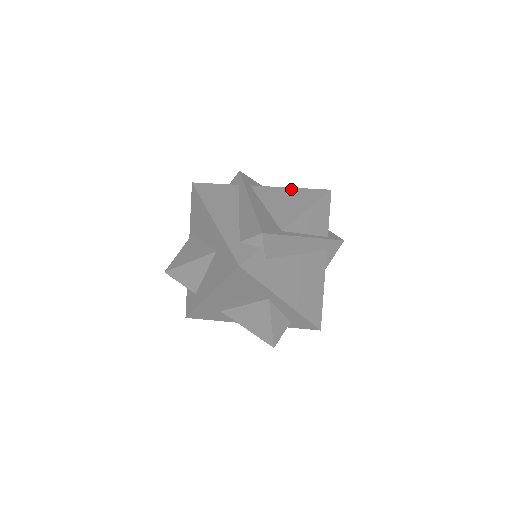
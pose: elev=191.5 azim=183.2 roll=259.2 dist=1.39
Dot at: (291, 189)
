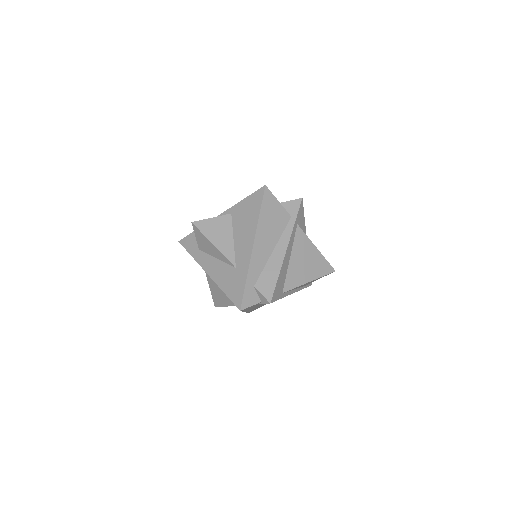
Dot at: (316, 251)
